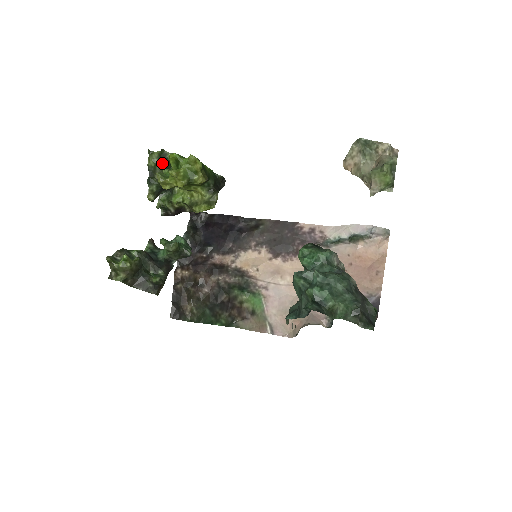
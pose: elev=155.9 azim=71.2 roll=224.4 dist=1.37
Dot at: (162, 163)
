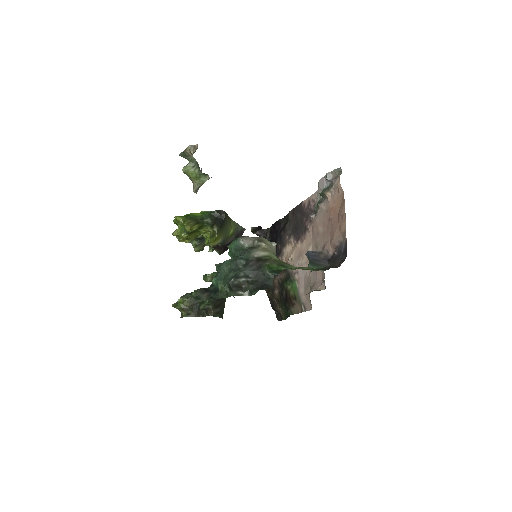
Dot at: occluded
